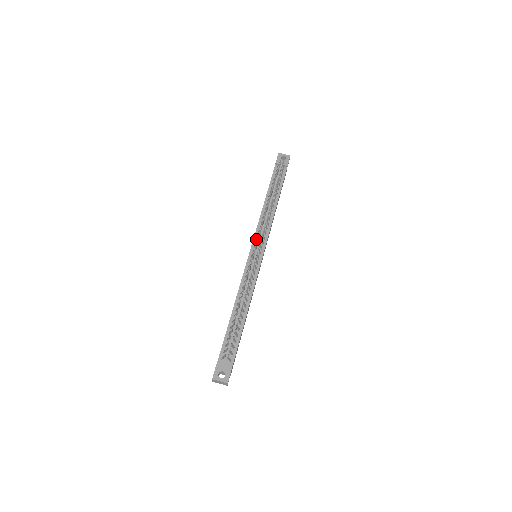
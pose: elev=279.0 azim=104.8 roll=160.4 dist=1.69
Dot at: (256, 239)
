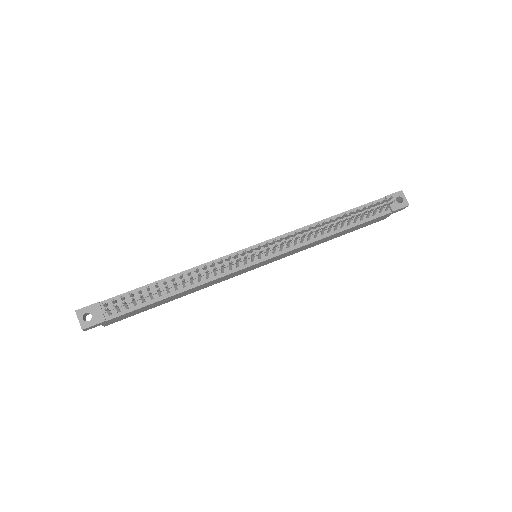
Dot at: occluded
